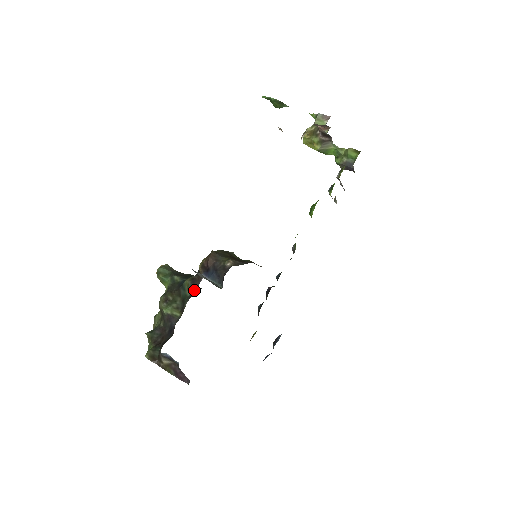
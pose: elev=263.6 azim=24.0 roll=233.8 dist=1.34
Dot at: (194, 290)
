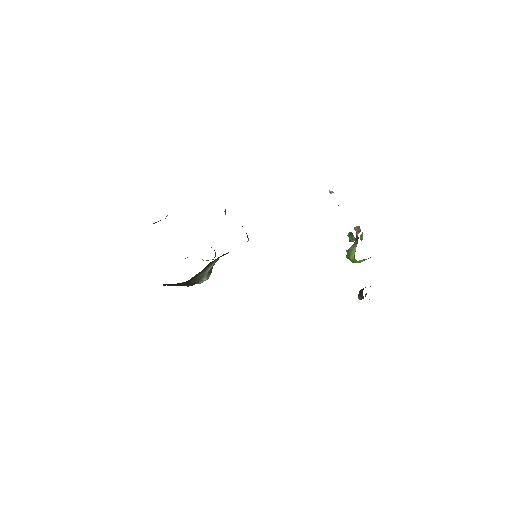
Dot at: occluded
